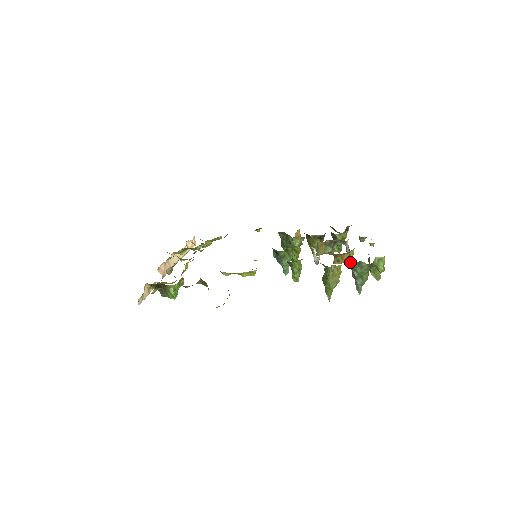
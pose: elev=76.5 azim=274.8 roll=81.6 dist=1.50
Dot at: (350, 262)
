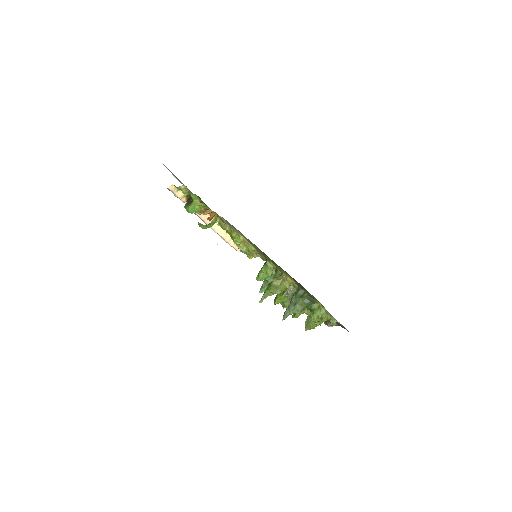
Dot at: occluded
